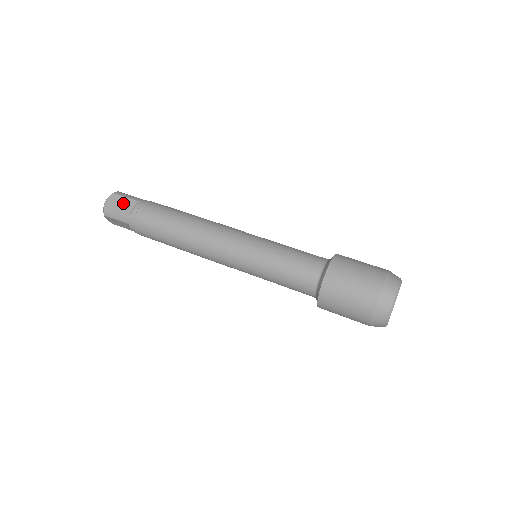
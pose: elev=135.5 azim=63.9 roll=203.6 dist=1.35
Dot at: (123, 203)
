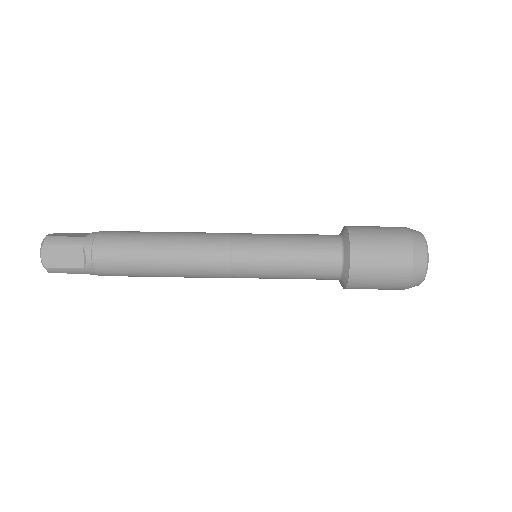
Dot at: (66, 254)
